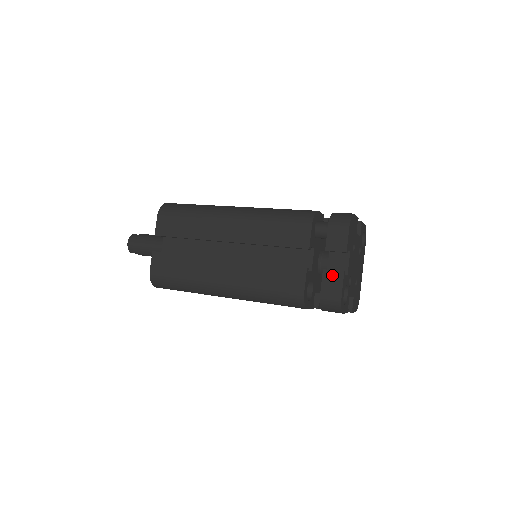
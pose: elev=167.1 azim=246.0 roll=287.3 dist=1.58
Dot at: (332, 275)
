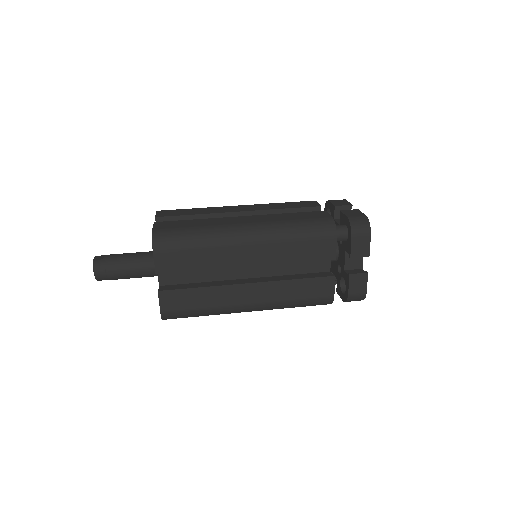
Dot at: (358, 278)
